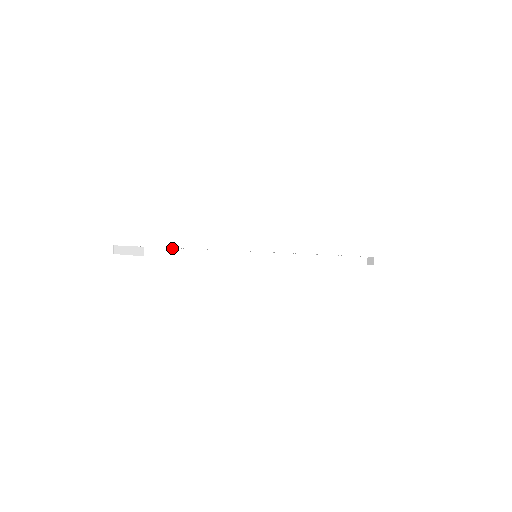
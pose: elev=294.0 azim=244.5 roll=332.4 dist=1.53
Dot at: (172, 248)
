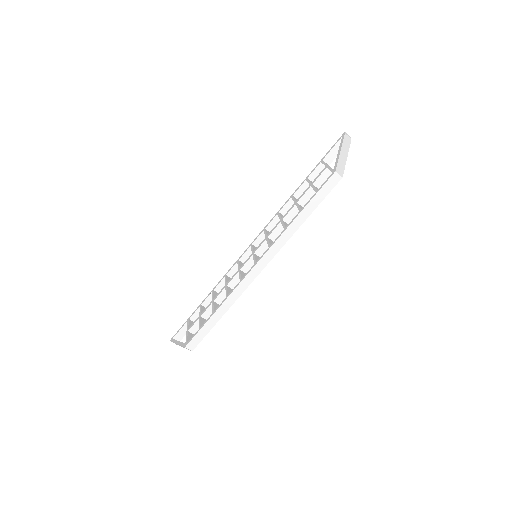
Dot at: (200, 330)
